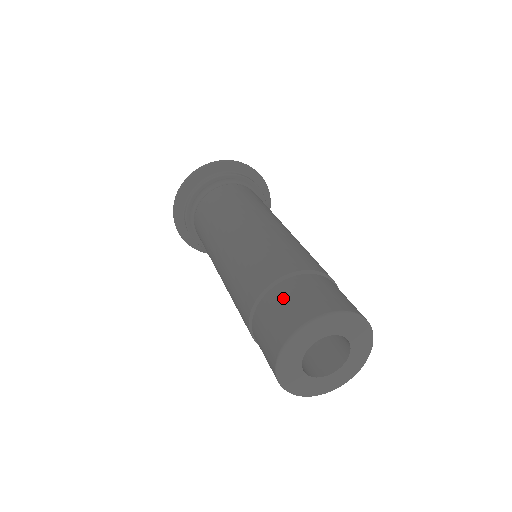
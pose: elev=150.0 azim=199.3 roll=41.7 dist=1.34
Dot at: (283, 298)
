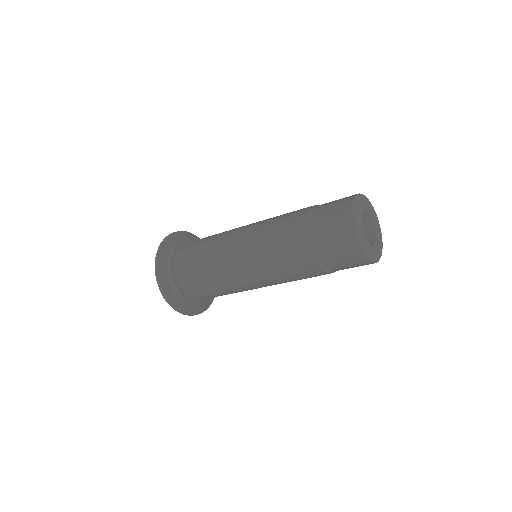
Dot at: (324, 224)
